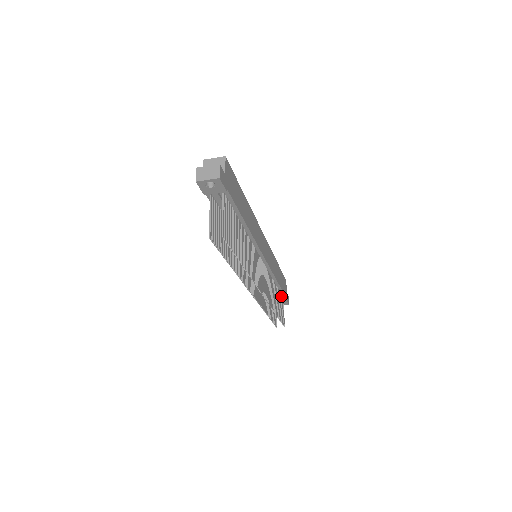
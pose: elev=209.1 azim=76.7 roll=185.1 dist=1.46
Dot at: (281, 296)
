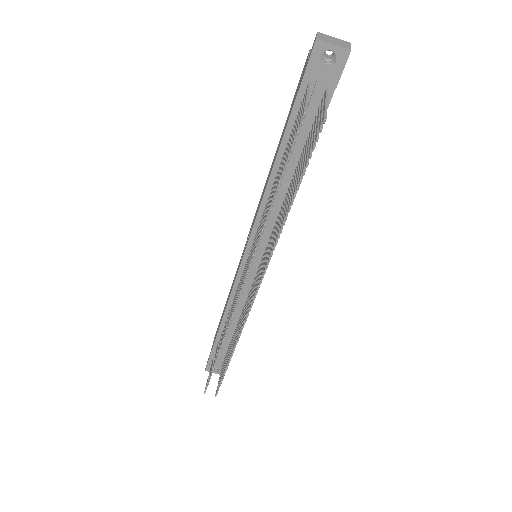
Dot at: occluded
